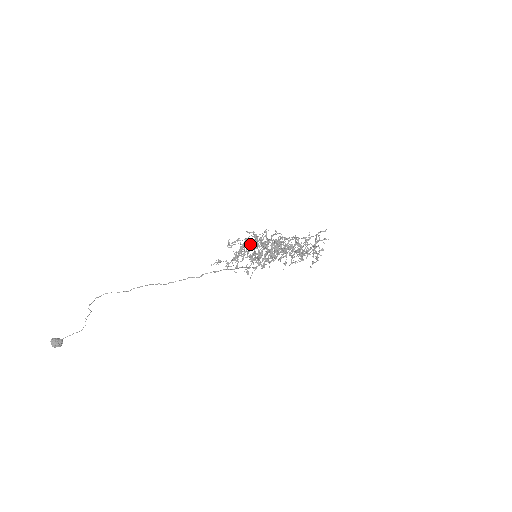
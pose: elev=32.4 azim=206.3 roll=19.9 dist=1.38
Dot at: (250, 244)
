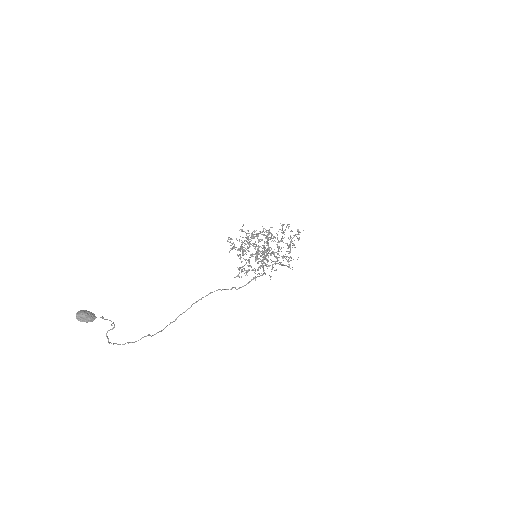
Dot at: occluded
